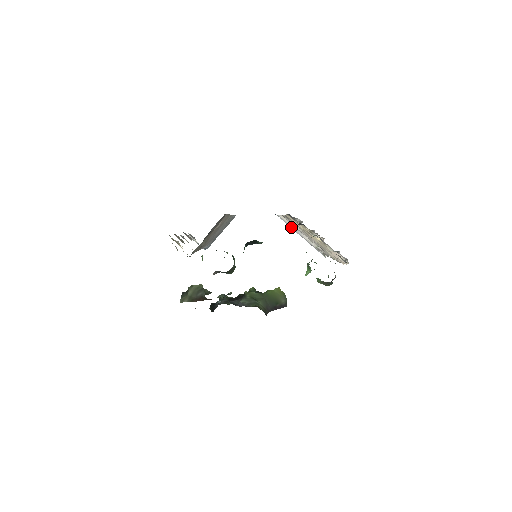
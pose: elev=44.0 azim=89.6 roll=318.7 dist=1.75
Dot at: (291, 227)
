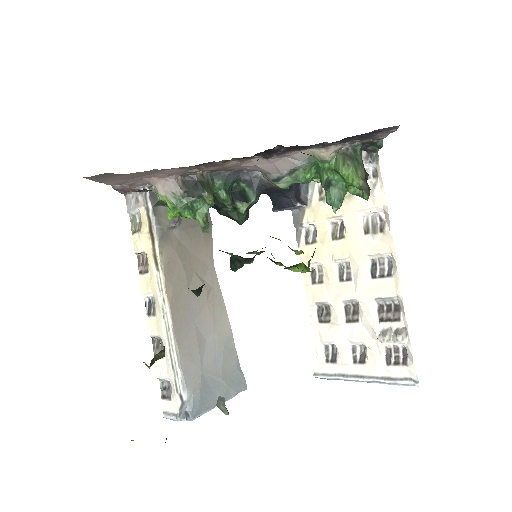
Dot at: (340, 376)
